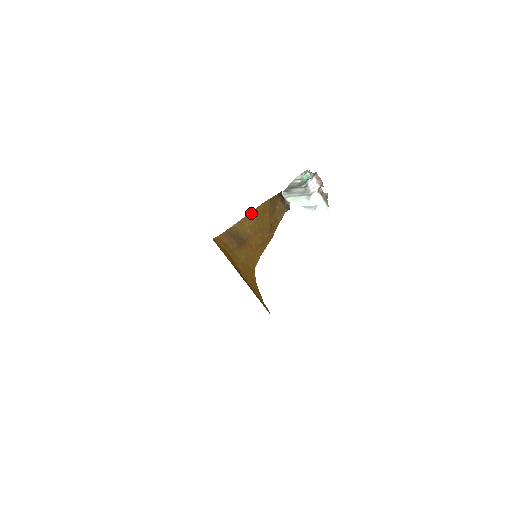
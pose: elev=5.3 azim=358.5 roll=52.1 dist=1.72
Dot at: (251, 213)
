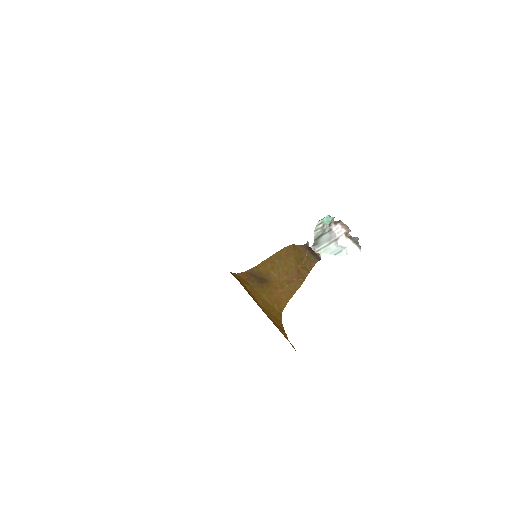
Dot at: (273, 256)
